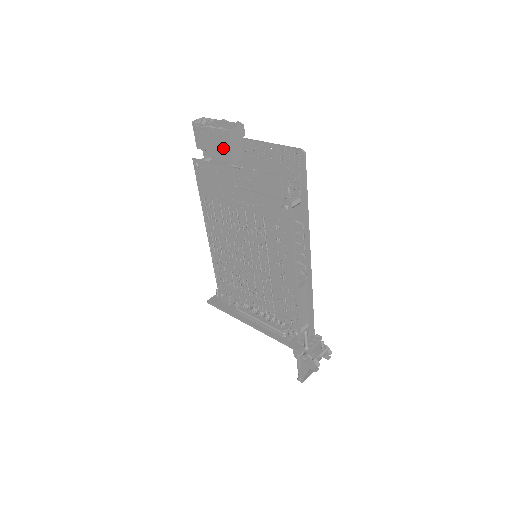
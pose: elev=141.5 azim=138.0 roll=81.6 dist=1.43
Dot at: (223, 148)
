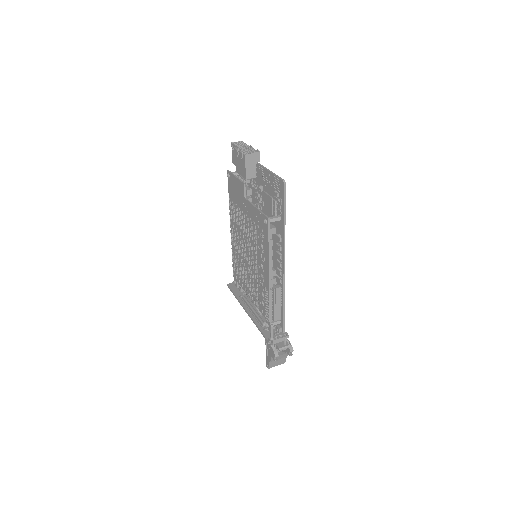
Dot at: (242, 167)
